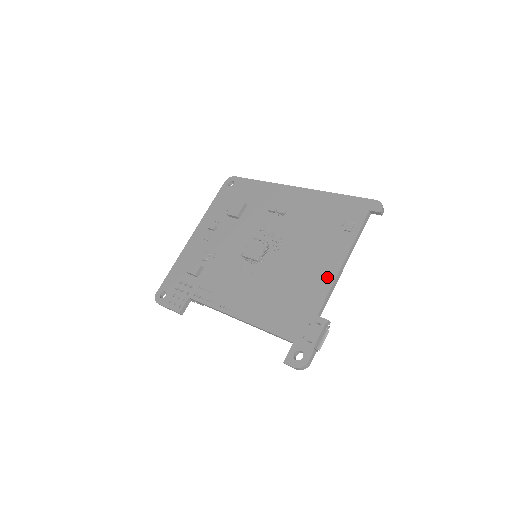
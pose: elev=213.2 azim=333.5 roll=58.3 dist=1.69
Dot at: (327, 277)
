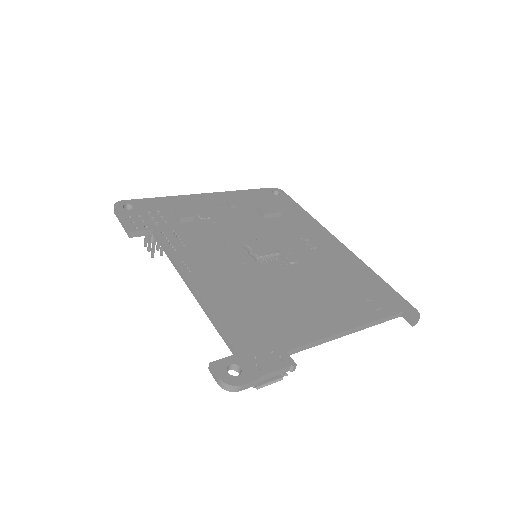
Dot at: (323, 327)
